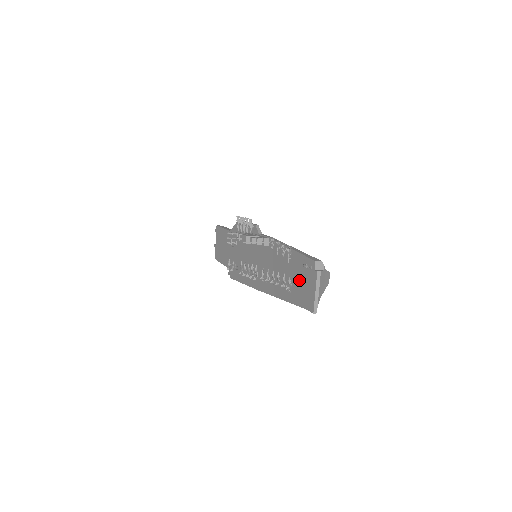
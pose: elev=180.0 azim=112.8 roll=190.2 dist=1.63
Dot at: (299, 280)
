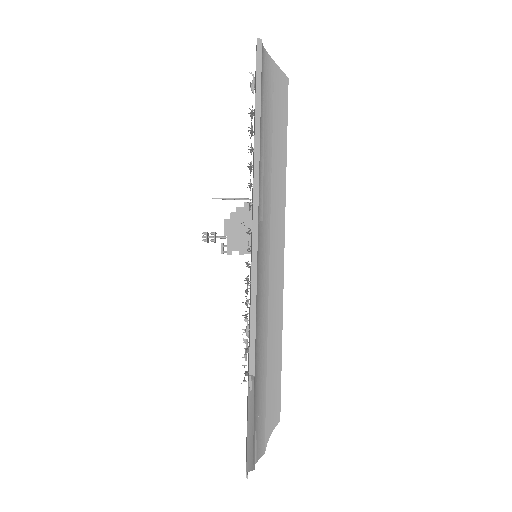
Dot at: occluded
